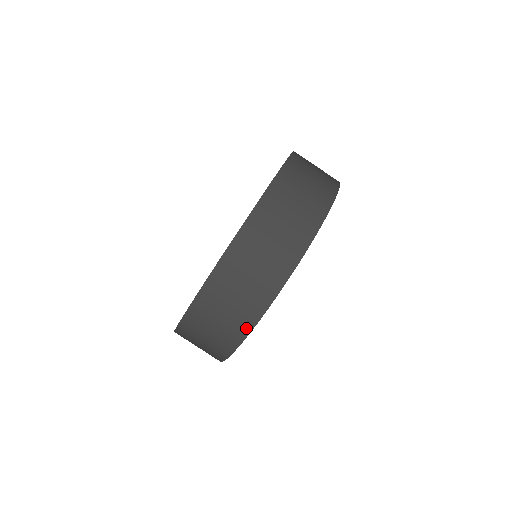
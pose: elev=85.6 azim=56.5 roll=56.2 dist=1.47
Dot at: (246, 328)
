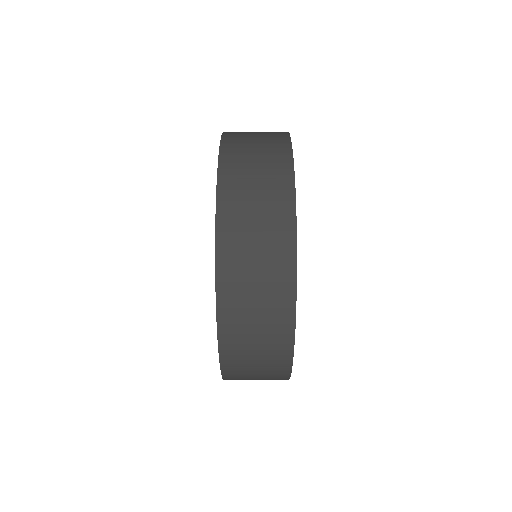
Dot at: (286, 358)
